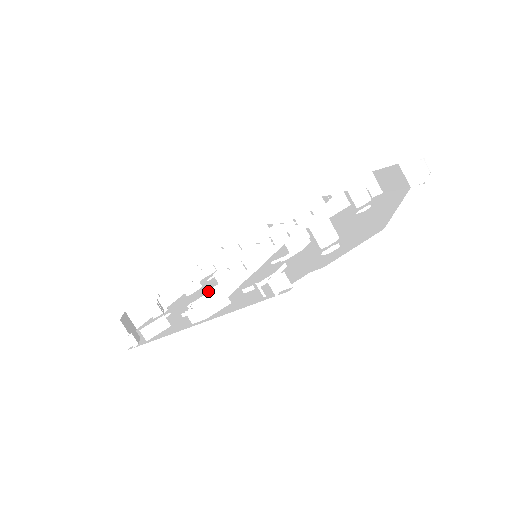
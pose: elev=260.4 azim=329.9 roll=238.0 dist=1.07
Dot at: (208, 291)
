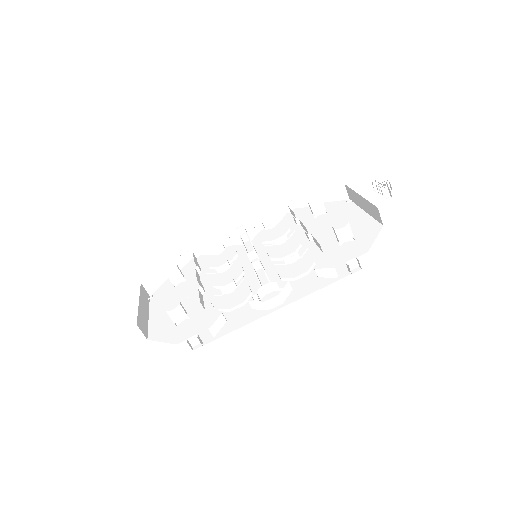
Dot at: occluded
